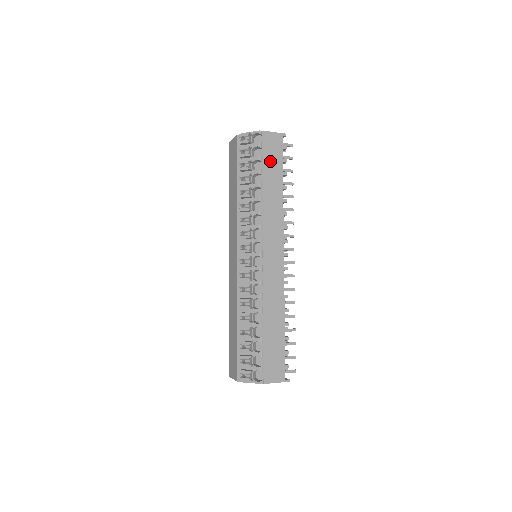
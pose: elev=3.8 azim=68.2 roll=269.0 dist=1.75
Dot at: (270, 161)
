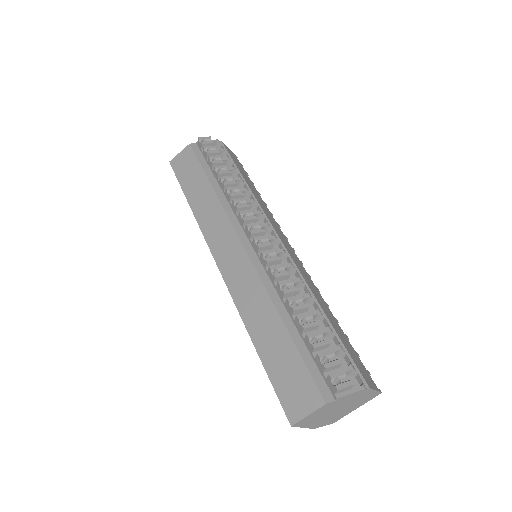
Dot at: (238, 166)
